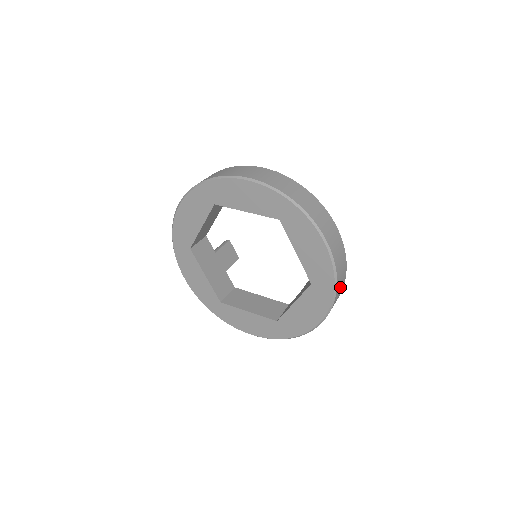
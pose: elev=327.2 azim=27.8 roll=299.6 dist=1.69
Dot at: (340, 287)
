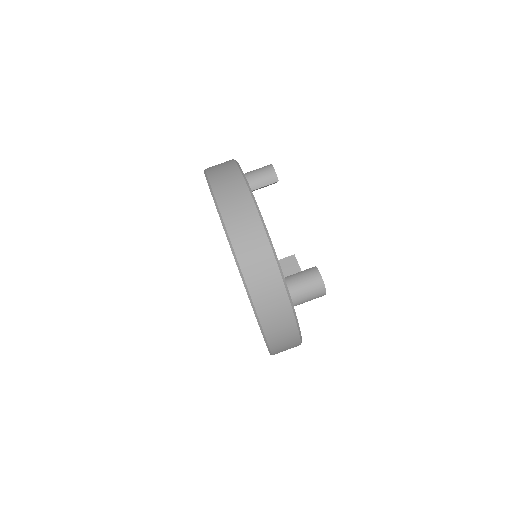
Dot at: occluded
